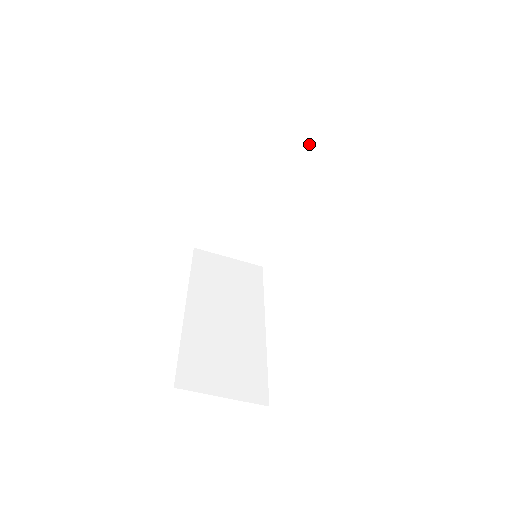
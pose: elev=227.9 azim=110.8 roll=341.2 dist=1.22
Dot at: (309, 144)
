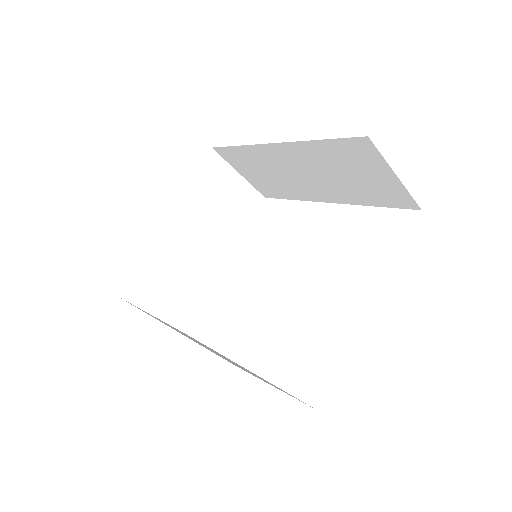
Dot at: (254, 195)
